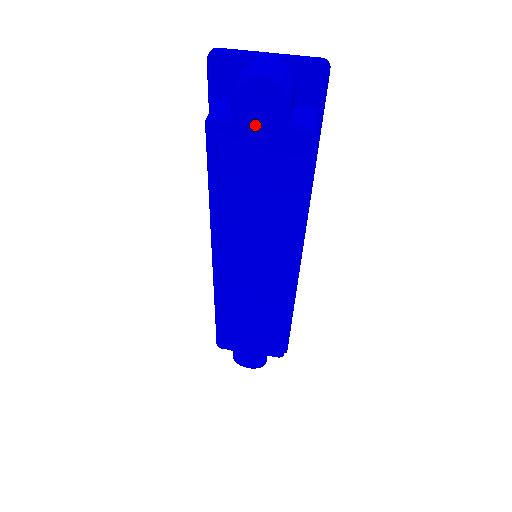
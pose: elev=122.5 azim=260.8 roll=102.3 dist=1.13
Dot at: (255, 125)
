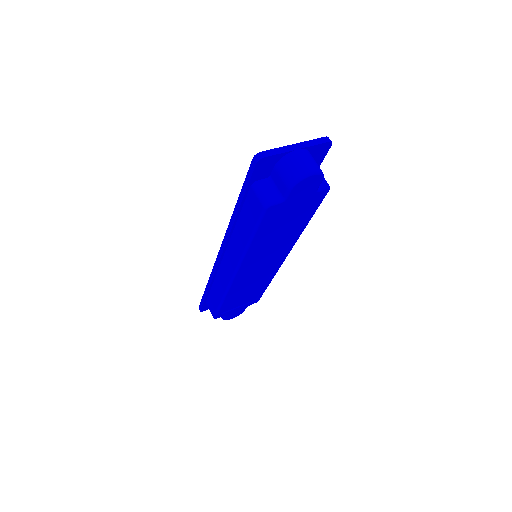
Dot at: (298, 198)
